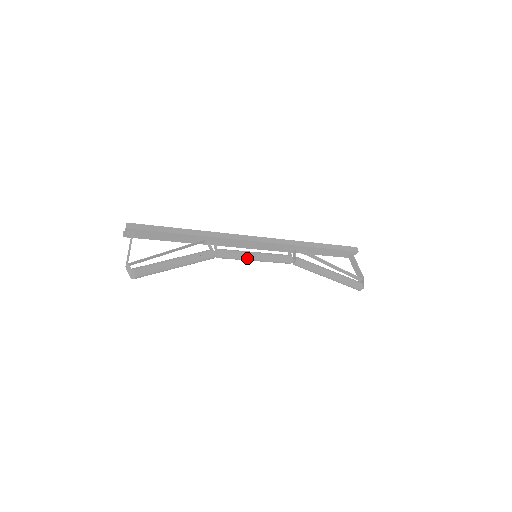
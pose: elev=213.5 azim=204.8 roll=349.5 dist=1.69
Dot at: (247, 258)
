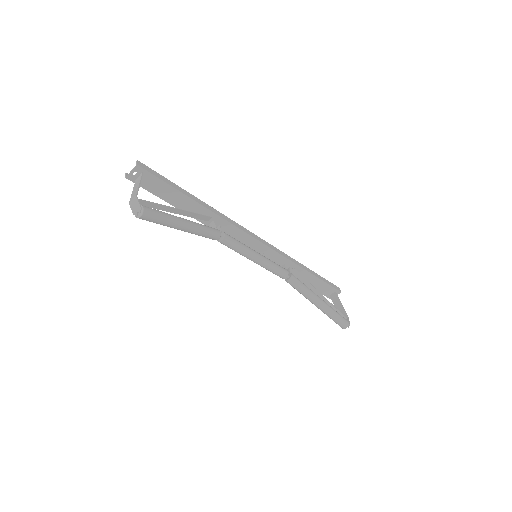
Dot at: (249, 253)
